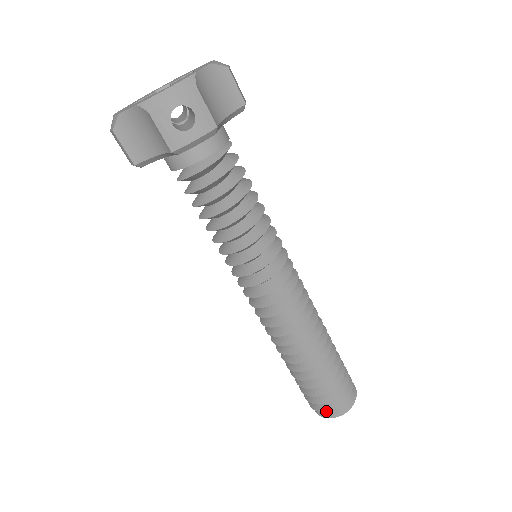
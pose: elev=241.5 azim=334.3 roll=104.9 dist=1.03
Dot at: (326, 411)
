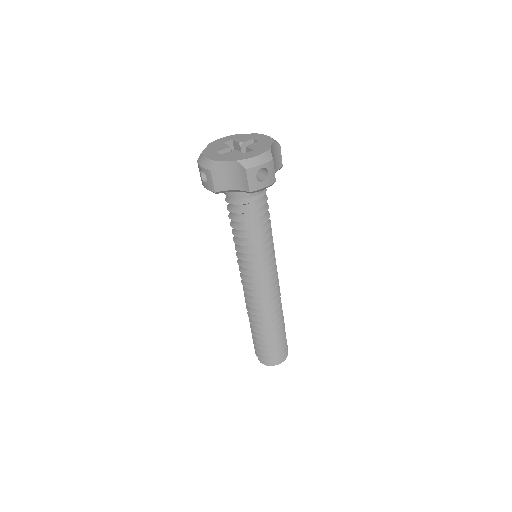
Dot at: occluded
